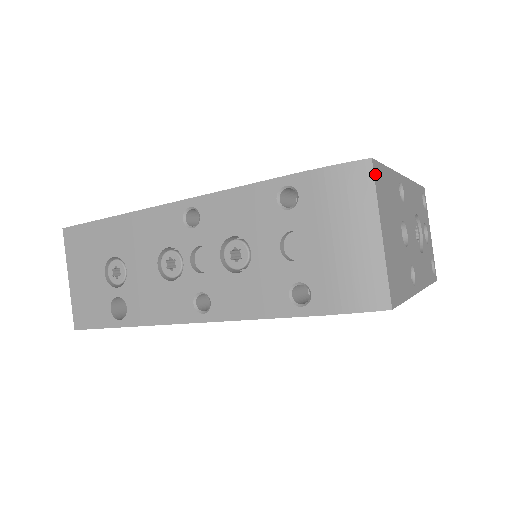
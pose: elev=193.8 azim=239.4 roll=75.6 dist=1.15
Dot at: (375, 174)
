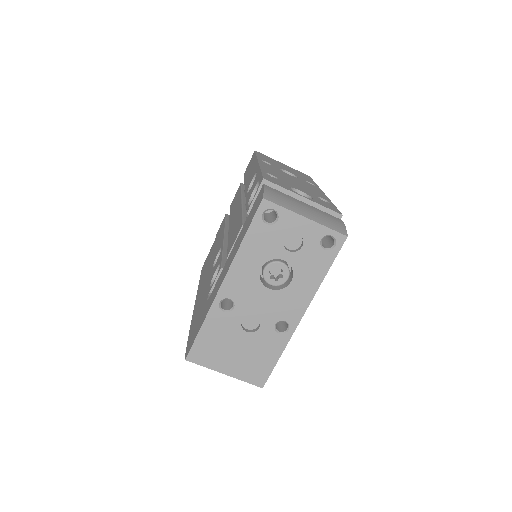
Dot at: (195, 360)
